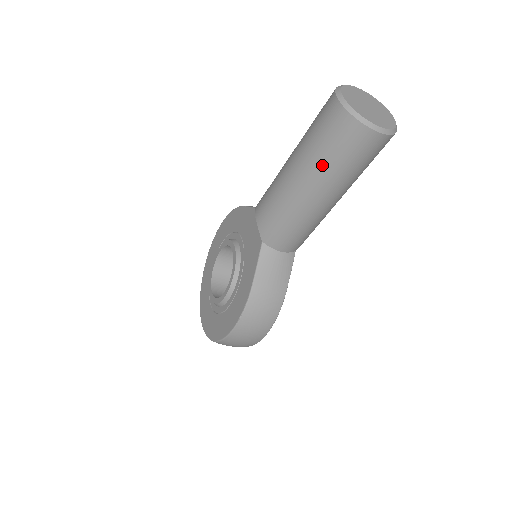
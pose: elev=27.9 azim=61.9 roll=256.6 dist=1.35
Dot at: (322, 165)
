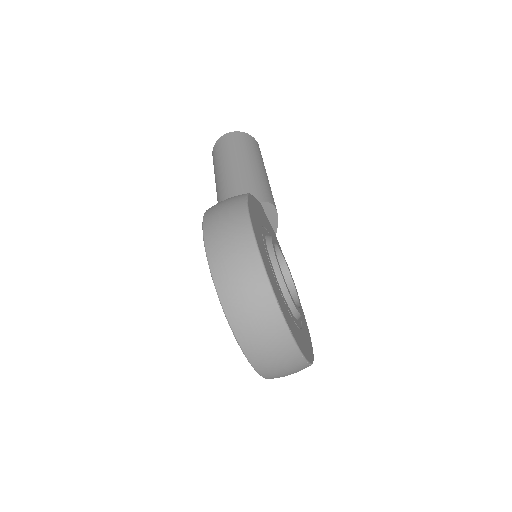
Dot at: (218, 163)
